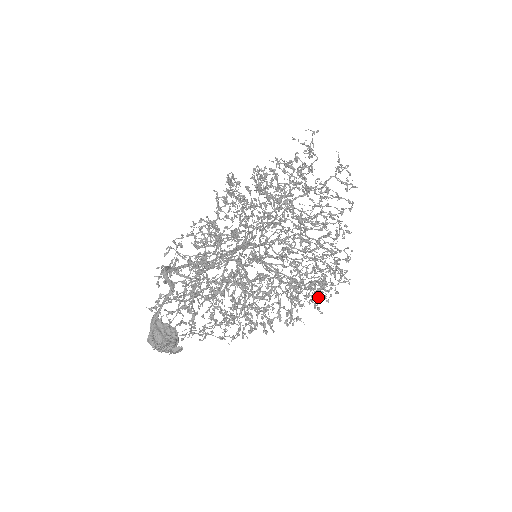
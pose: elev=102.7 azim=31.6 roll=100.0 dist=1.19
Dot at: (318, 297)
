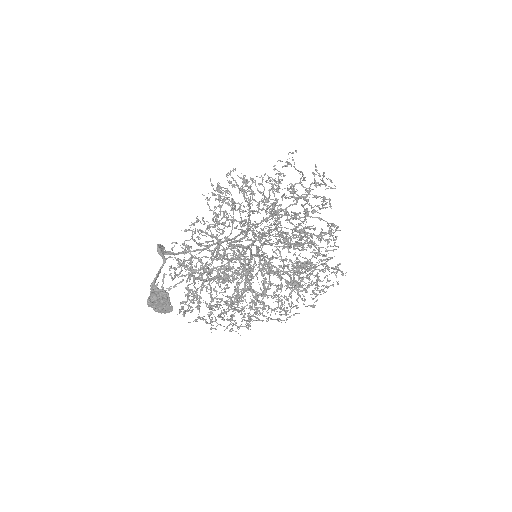
Dot at: (301, 277)
